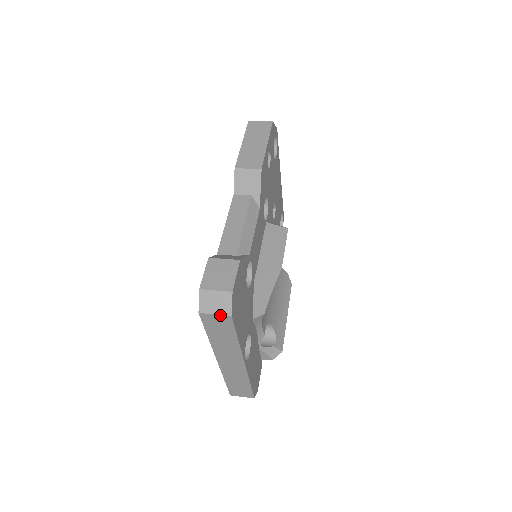
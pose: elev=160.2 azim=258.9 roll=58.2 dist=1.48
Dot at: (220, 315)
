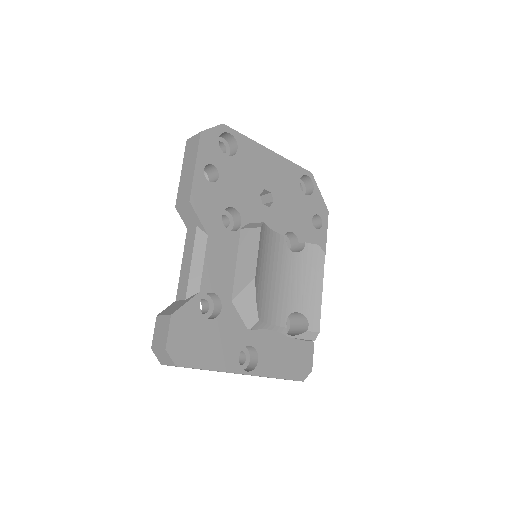
Dot at: occluded
